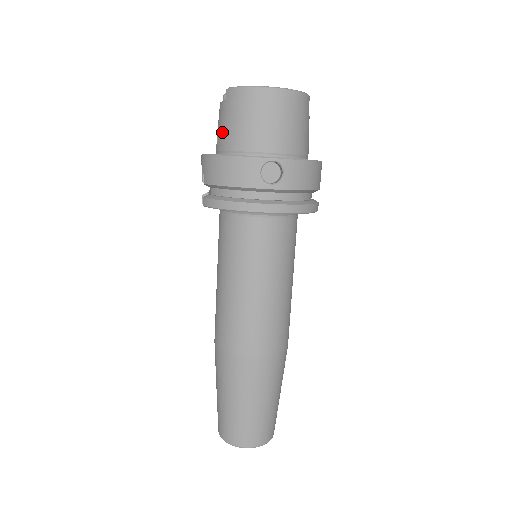
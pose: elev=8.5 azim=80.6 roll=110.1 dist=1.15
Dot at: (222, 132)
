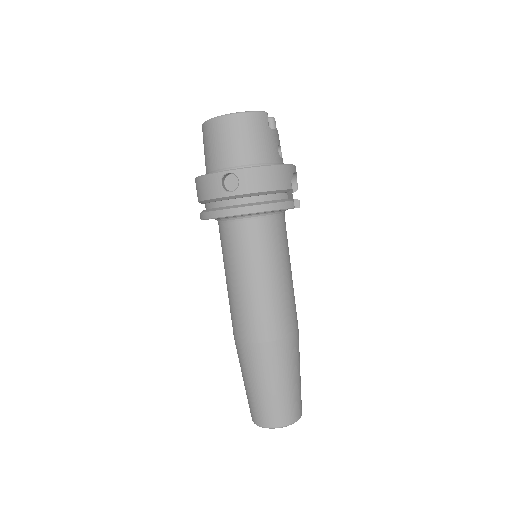
Dot at: (205, 159)
